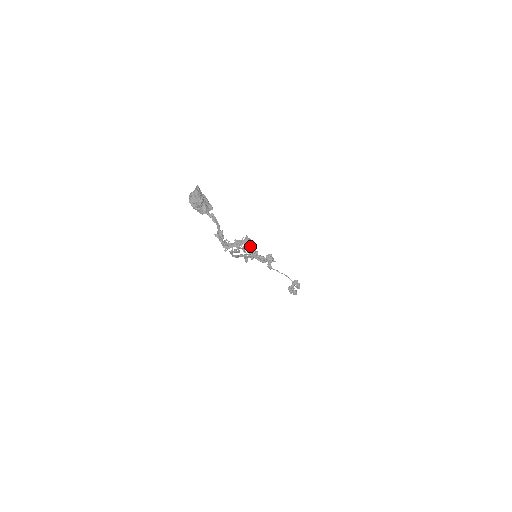
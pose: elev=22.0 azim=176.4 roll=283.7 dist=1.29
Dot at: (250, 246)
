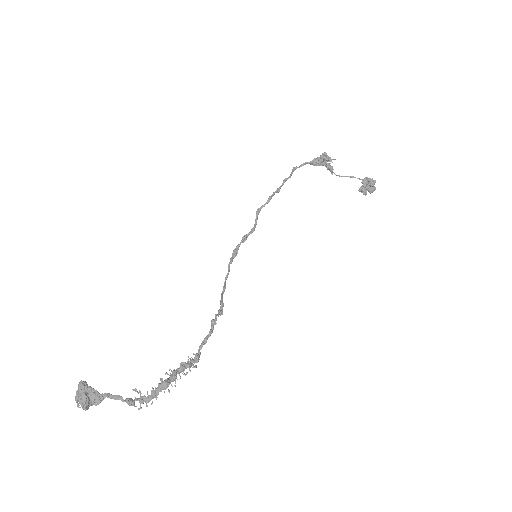
Dot at: (172, 381)
